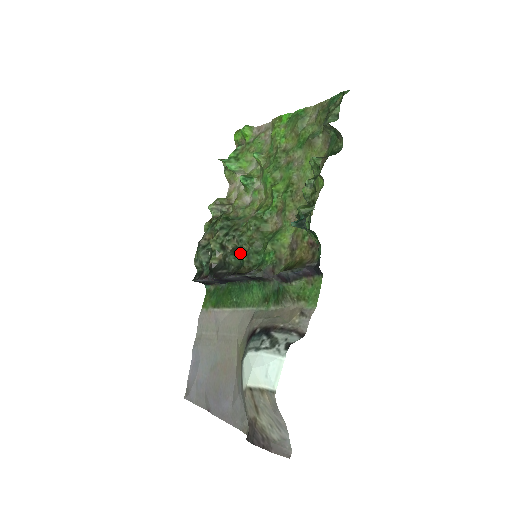
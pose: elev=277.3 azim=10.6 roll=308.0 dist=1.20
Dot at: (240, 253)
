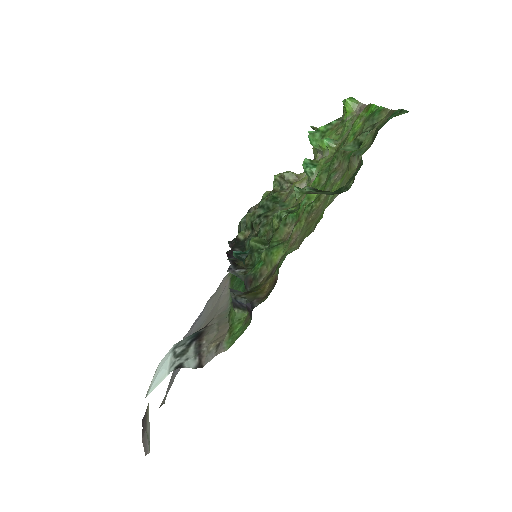
Dot at: occluded
